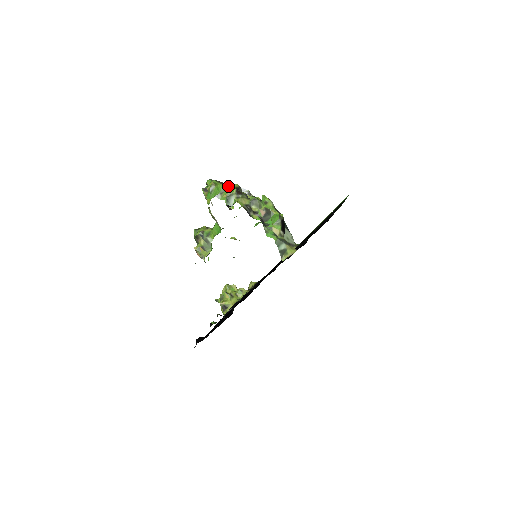
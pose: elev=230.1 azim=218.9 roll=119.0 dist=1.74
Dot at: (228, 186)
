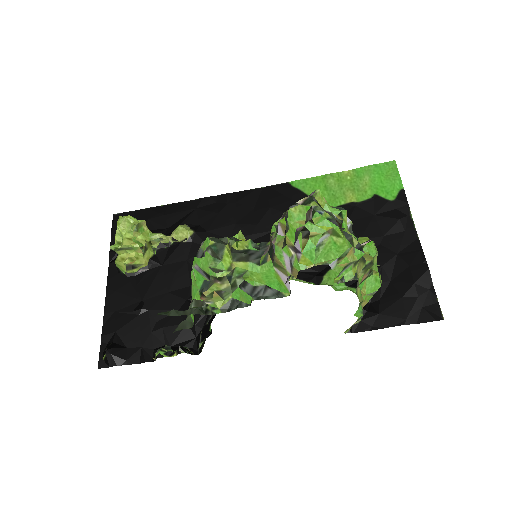
Dot at: (350, 238)
